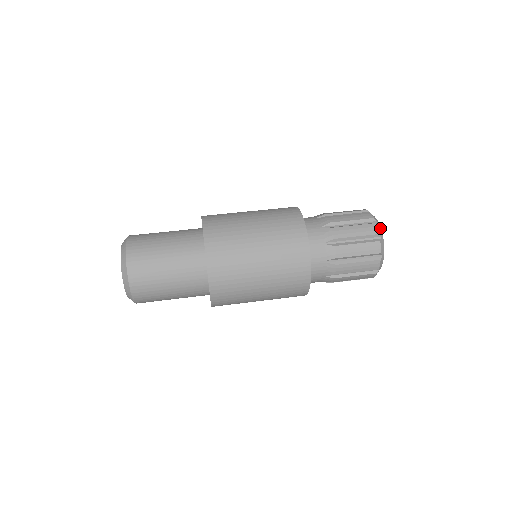
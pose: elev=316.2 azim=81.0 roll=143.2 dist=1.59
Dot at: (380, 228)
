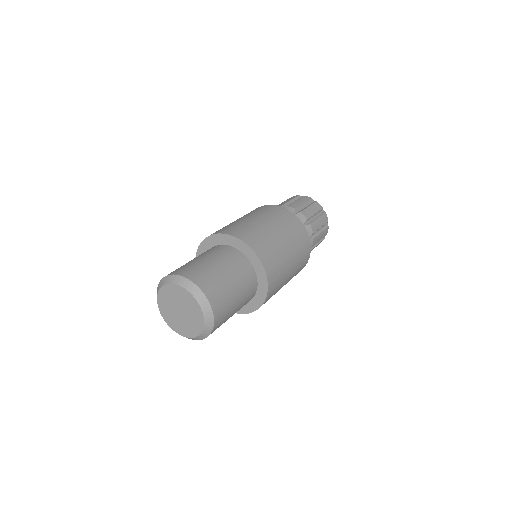
Dot at: occluded
